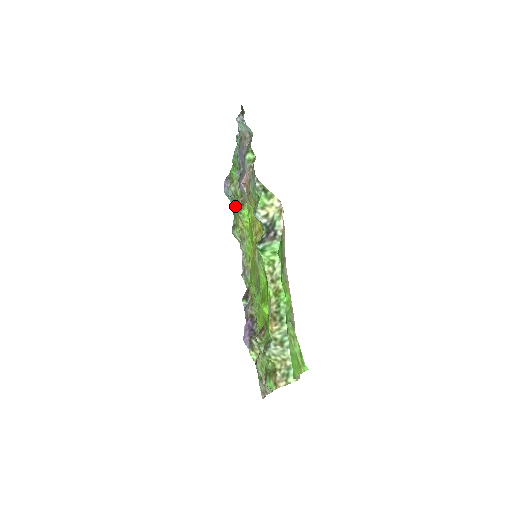
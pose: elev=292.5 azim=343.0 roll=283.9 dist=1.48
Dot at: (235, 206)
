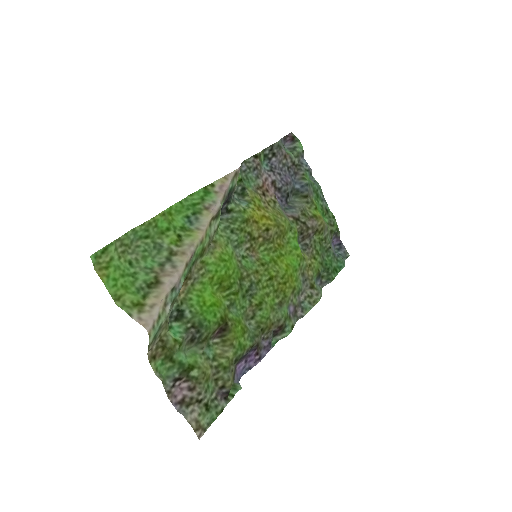
Dot at: (324, 254)
